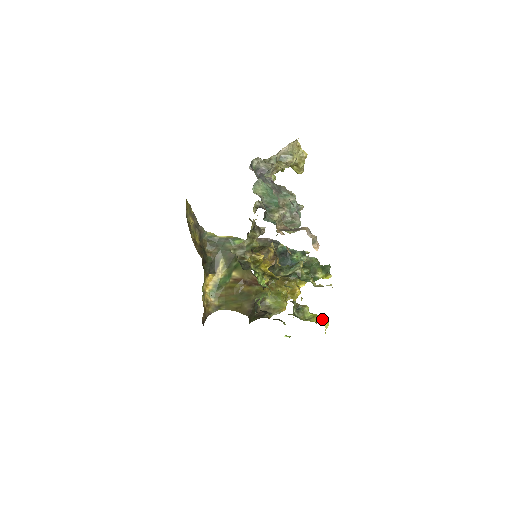
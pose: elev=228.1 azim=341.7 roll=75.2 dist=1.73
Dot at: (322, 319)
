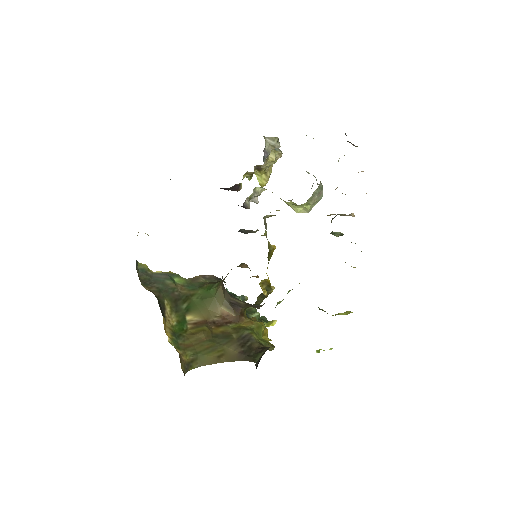
Dot at: (347, 312)
